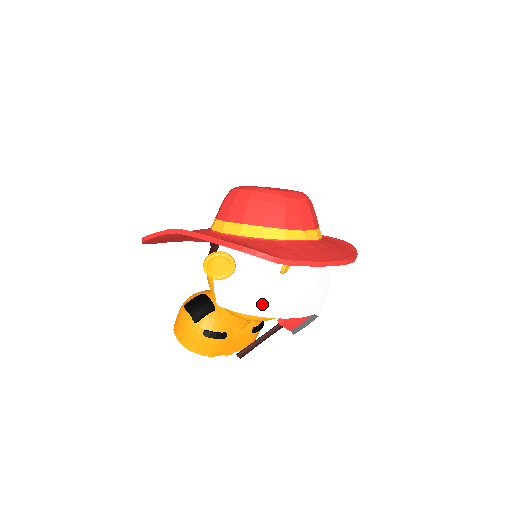
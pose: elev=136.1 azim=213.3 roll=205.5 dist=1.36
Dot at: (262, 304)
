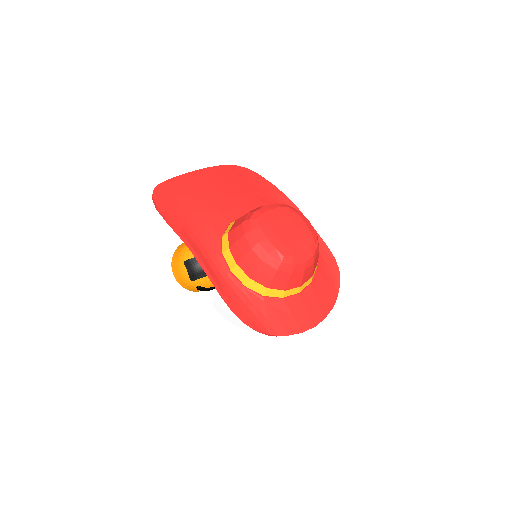
Dot at: (248, 328)
